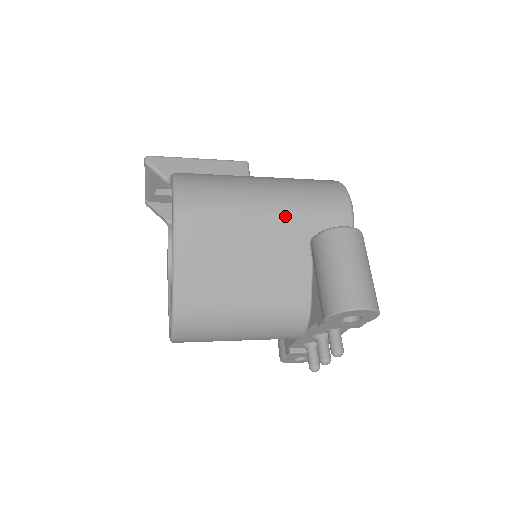
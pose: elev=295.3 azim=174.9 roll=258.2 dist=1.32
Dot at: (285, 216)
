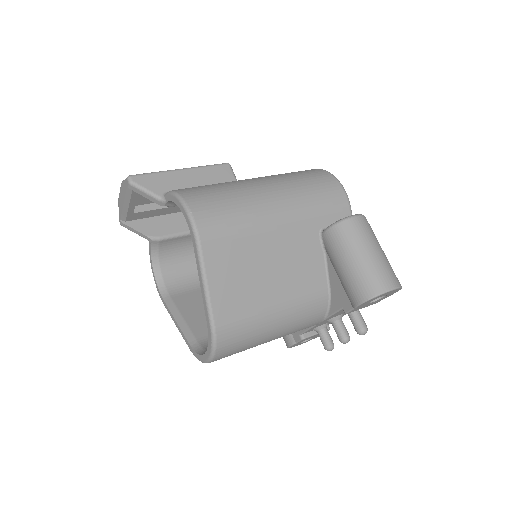
Dot at: (296, 215)
